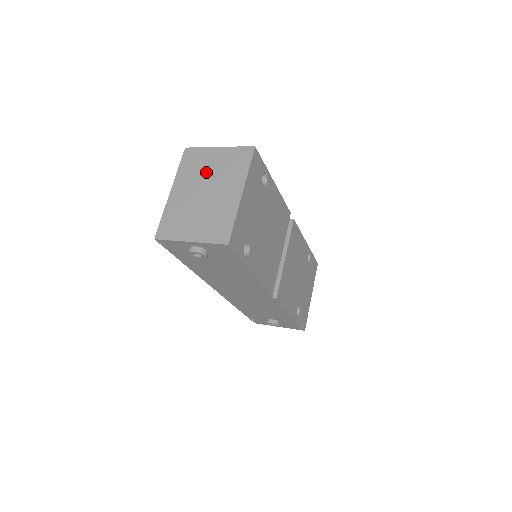
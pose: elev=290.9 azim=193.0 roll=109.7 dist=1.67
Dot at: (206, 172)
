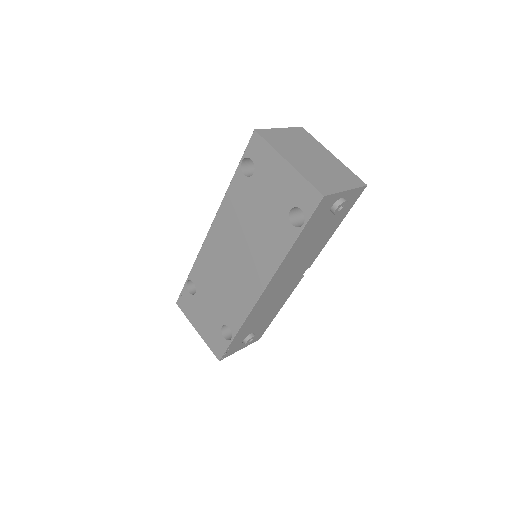
Dot at: (294, 145)
